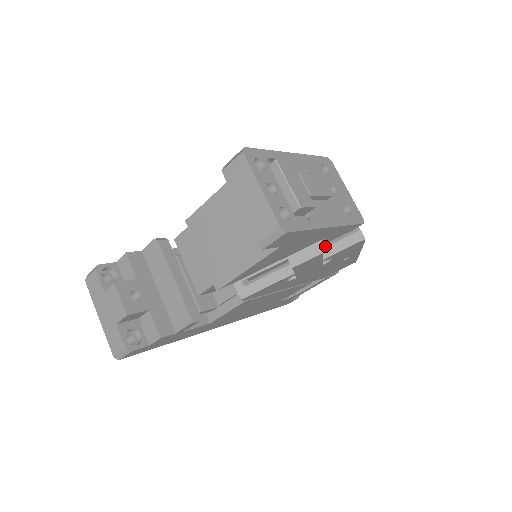
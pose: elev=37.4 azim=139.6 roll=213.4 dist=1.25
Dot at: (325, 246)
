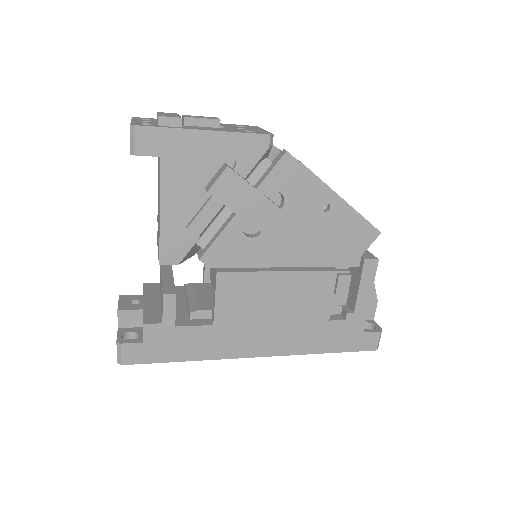
Dot at: (258, 179)
